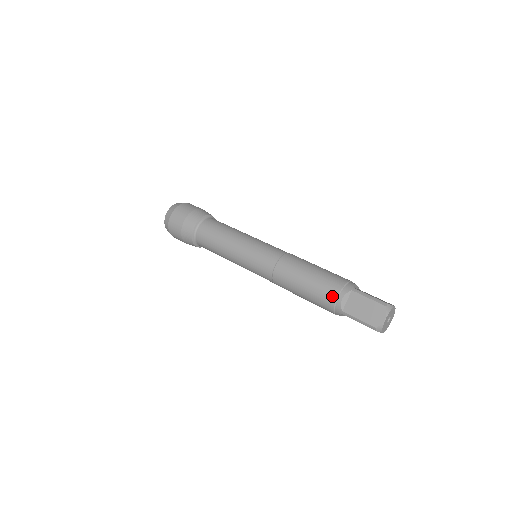
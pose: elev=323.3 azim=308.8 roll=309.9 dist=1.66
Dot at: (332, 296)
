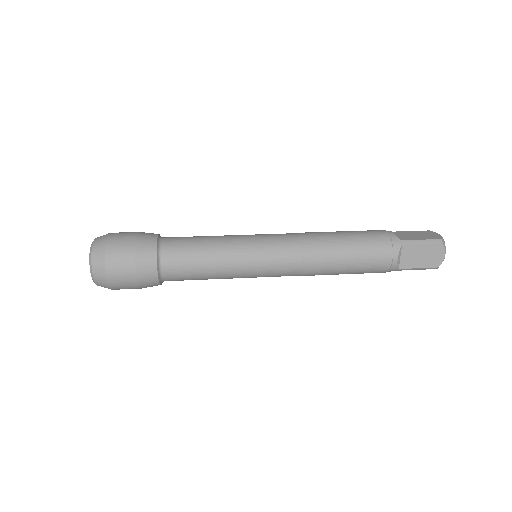
Dot at: (382, 232)
